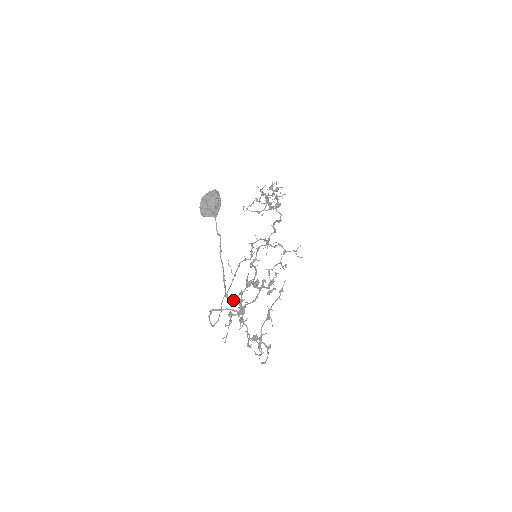
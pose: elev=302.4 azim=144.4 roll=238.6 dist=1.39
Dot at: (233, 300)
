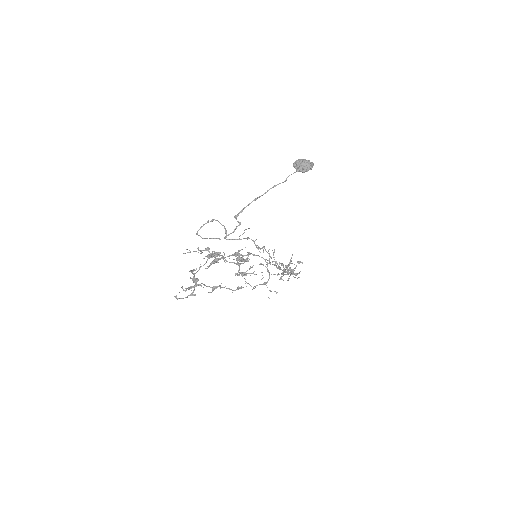
Dot at: occluded
